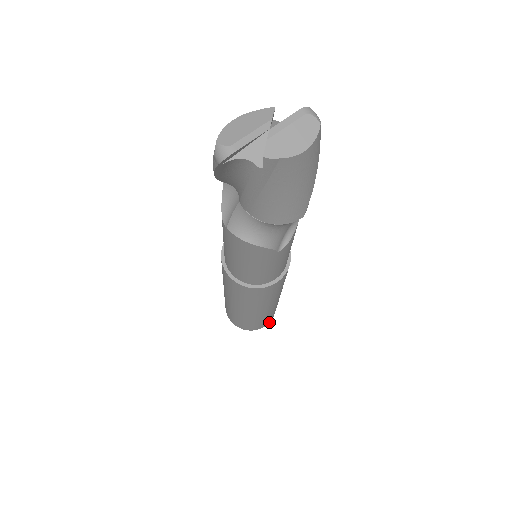
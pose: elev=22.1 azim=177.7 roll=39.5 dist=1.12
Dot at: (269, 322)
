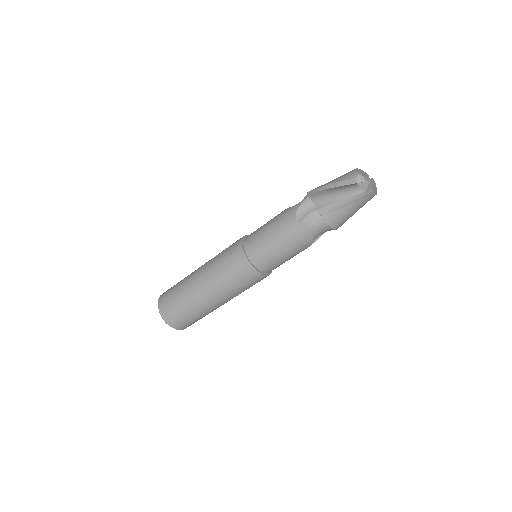
Dot at: occluded
